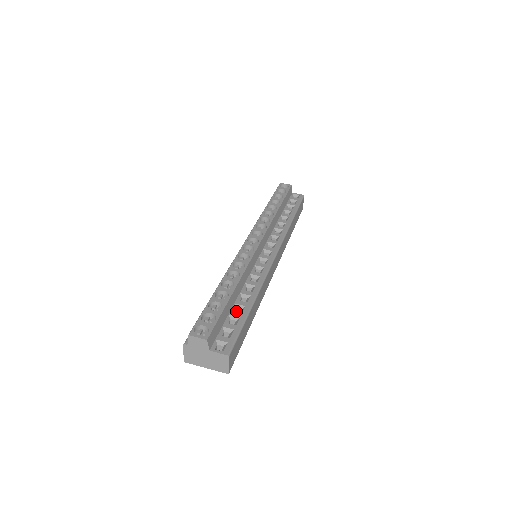
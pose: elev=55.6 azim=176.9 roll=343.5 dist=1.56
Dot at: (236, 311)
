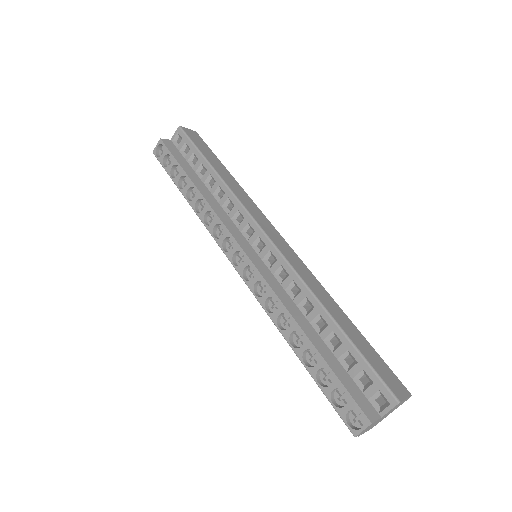
Dot at: (332, 340)
